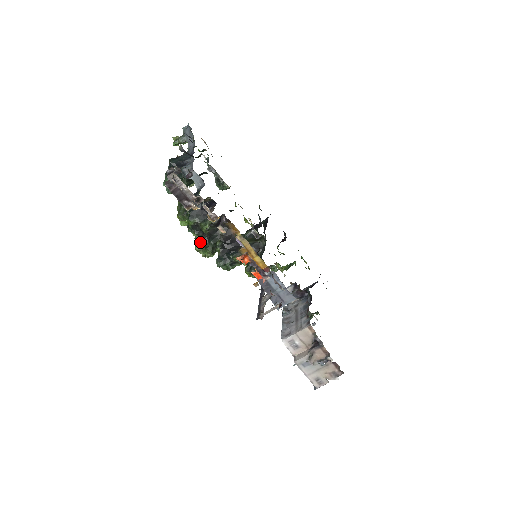
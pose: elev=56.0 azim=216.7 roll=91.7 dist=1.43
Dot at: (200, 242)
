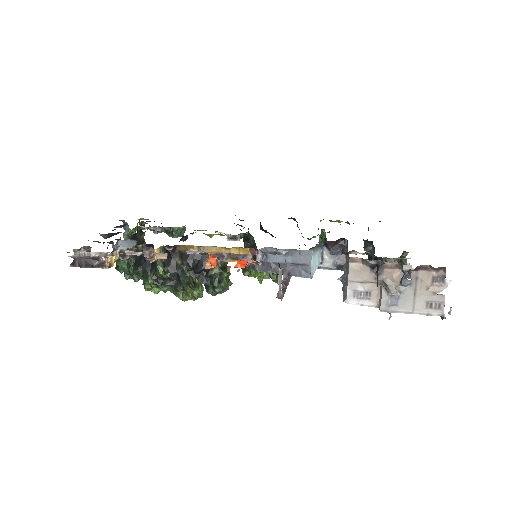
Dot at: (175, 290)
